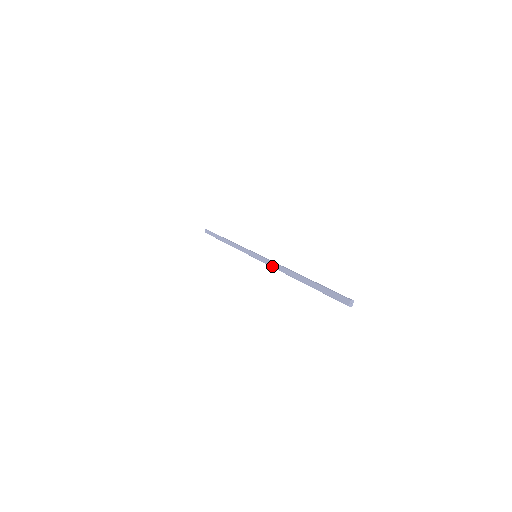
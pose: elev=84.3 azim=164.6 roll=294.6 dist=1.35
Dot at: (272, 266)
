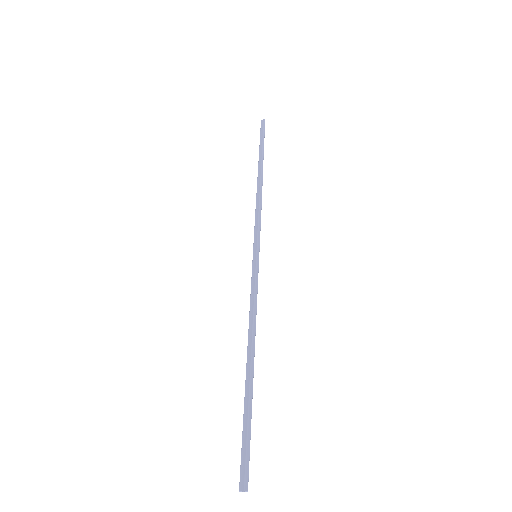
Dot at: (250, 303)
